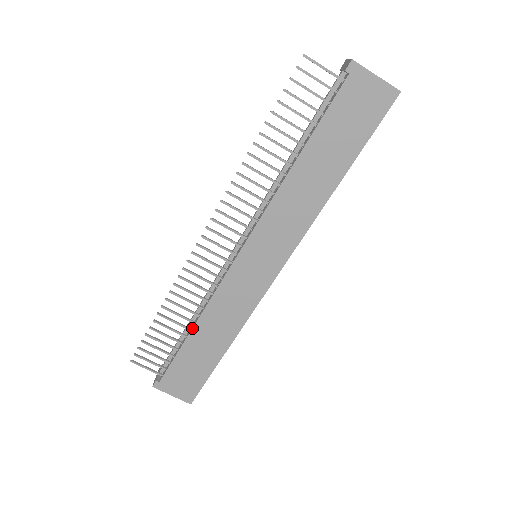
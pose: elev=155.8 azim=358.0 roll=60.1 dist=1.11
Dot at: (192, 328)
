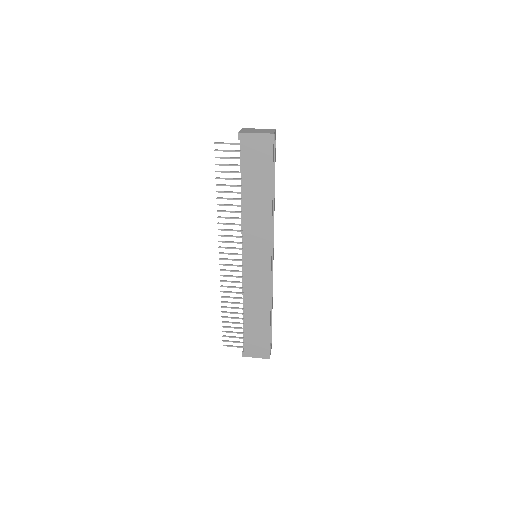
Dot at: (244, 313)
